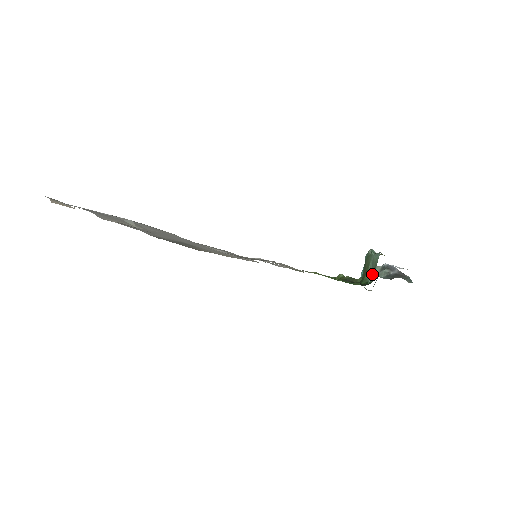
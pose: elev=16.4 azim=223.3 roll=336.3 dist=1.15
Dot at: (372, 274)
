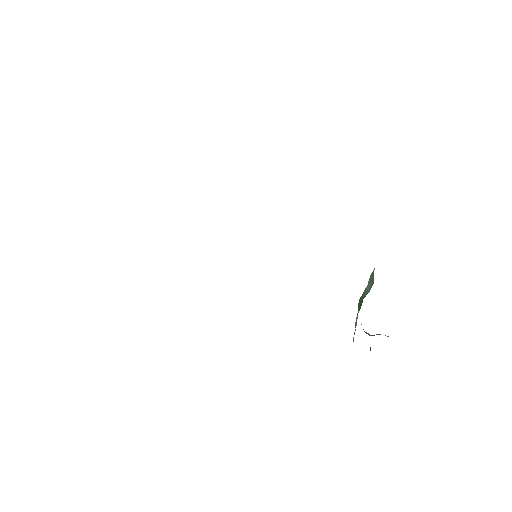
Dot at: (371, 284)
